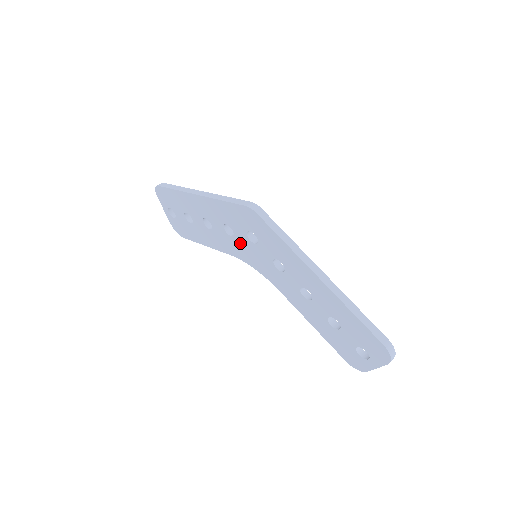
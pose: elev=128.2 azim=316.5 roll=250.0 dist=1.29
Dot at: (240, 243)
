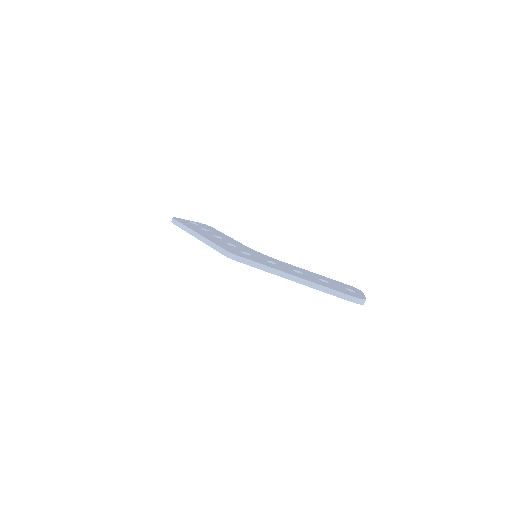
Dot at: occluded
